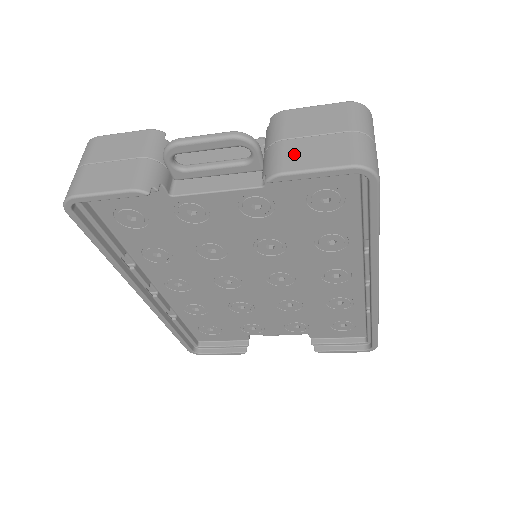
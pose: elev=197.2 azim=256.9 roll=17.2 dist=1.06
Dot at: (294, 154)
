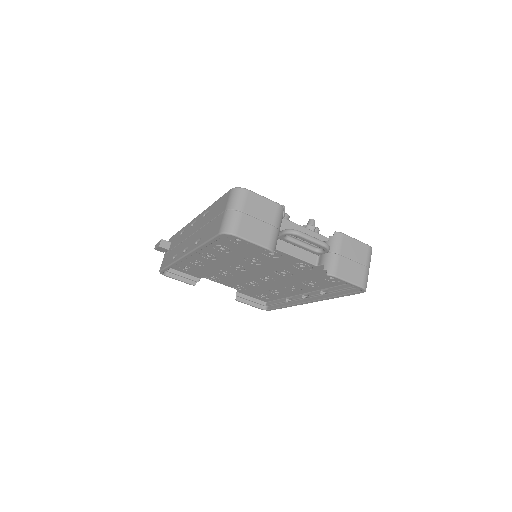
Dot at: (343, 267)
